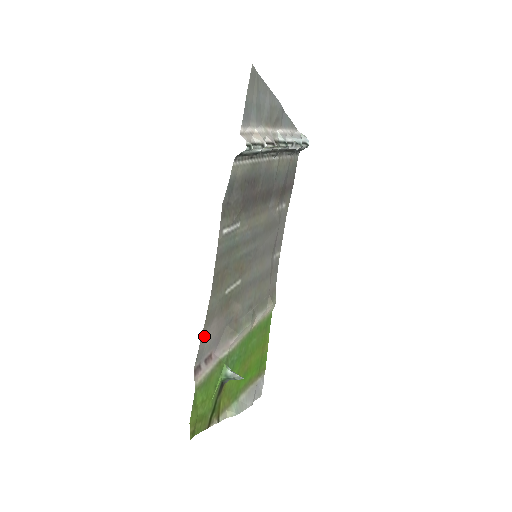
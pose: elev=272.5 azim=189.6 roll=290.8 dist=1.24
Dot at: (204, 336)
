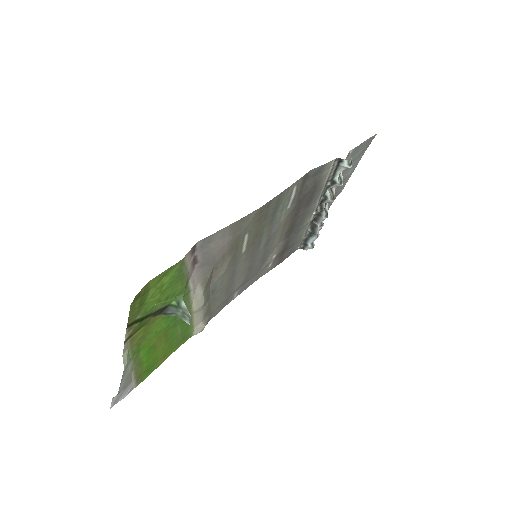
Dot at: (223, 232)
